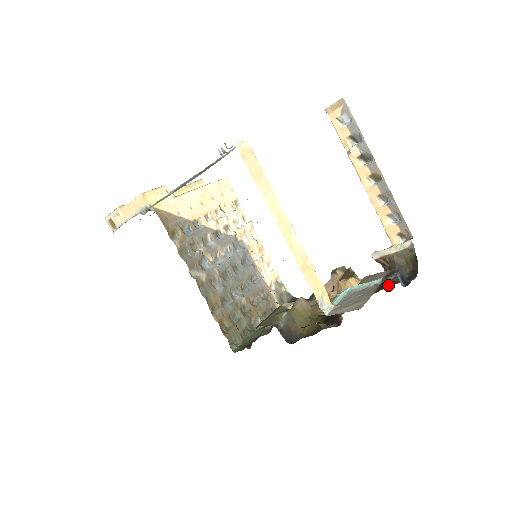
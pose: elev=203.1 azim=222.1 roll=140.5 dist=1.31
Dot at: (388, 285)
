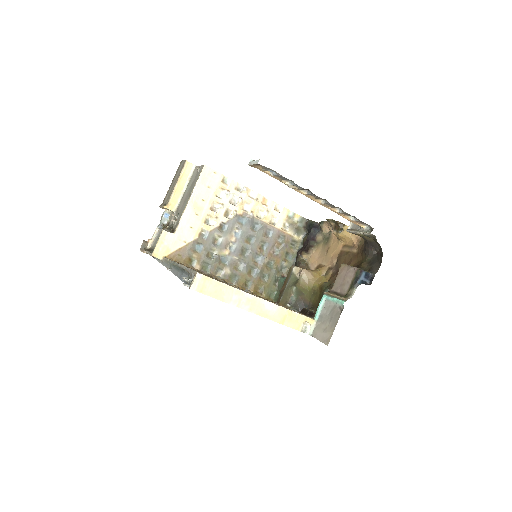
Dot at: (365, 258)
